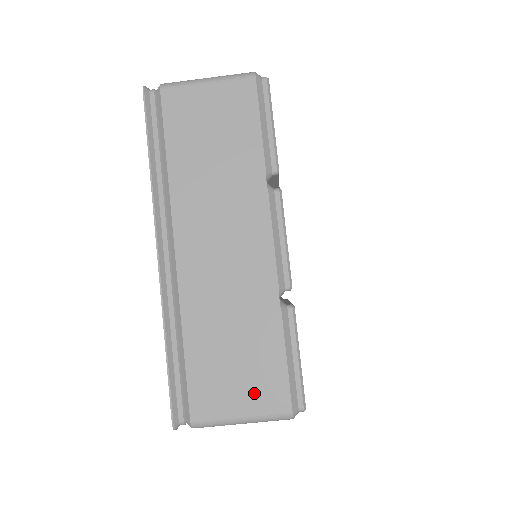
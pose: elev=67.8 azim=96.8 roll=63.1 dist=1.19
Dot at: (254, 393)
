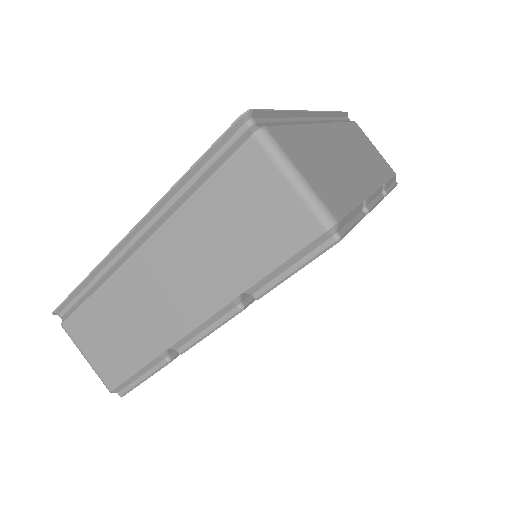
Dot at: (103, 360)
